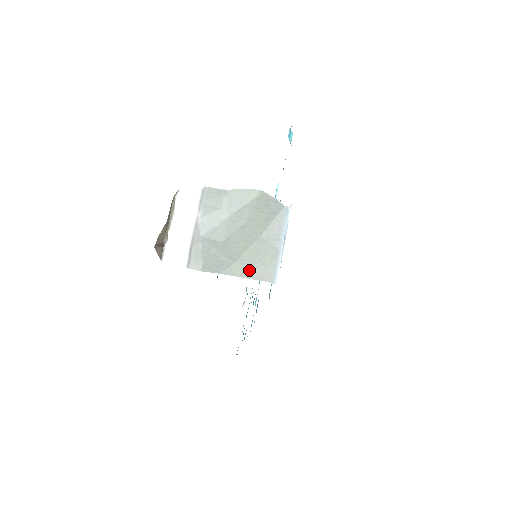
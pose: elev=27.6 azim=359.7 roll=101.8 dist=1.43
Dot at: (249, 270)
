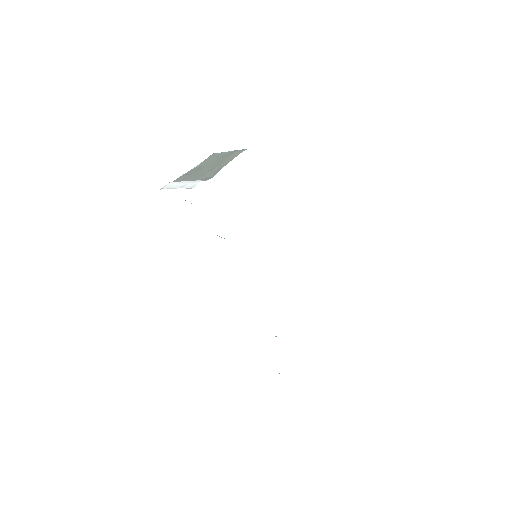
Dot at: (231, 158)
